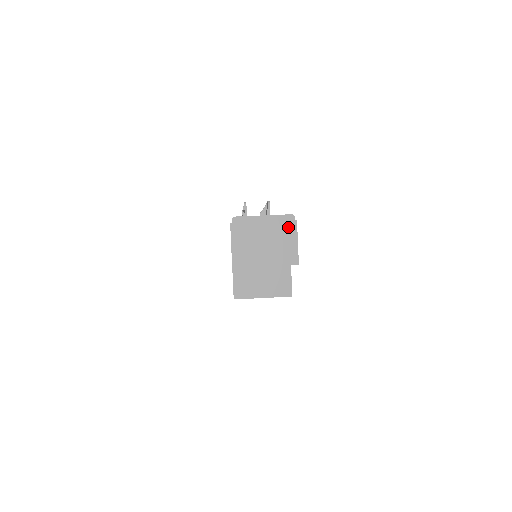
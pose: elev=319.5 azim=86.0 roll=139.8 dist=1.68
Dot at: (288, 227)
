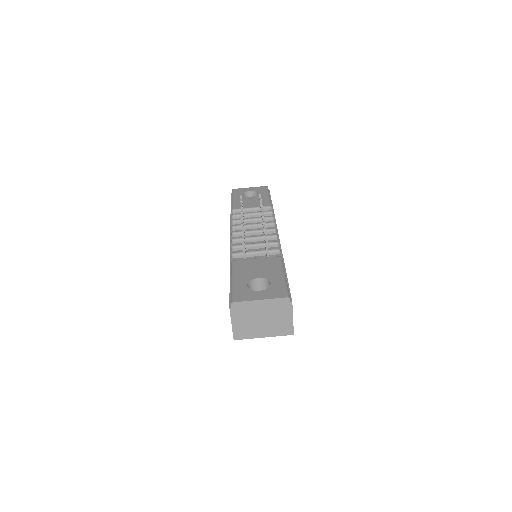
Dot at: (284, 308)
